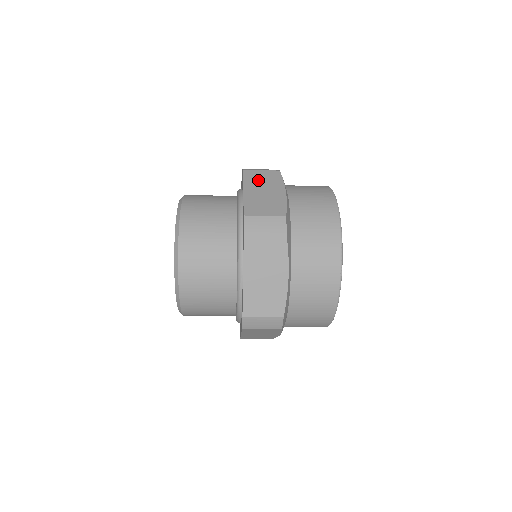
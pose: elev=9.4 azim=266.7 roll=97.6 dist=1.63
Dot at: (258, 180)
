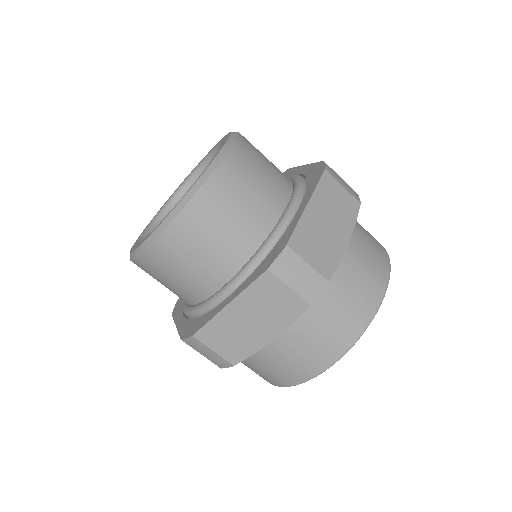
Dot at: occluded
